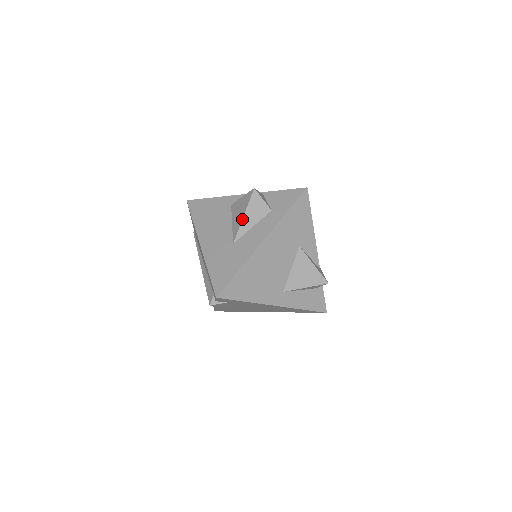
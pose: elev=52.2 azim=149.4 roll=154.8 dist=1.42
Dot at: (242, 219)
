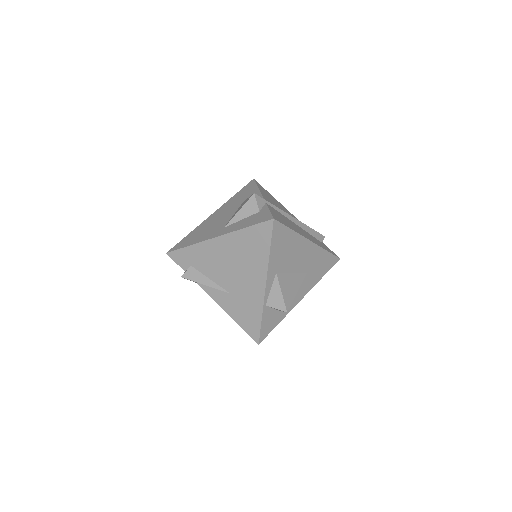
Dot at: occluded
